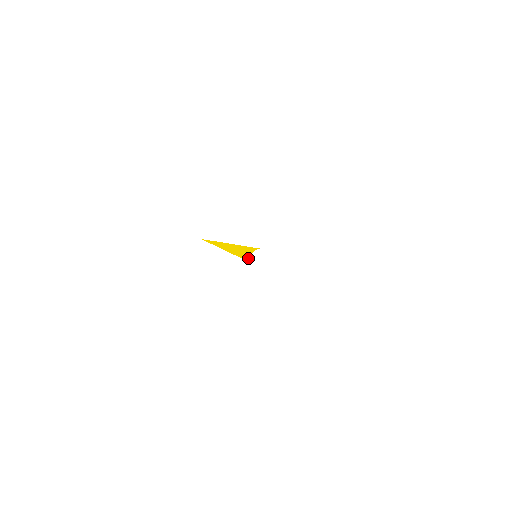
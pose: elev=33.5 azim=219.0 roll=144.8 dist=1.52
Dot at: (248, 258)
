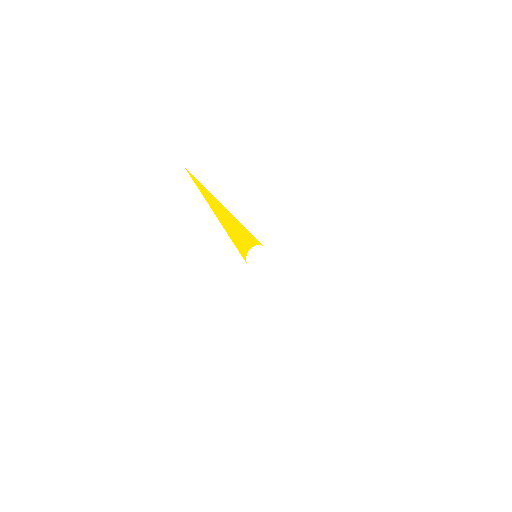
Dot at: (244, 251)
